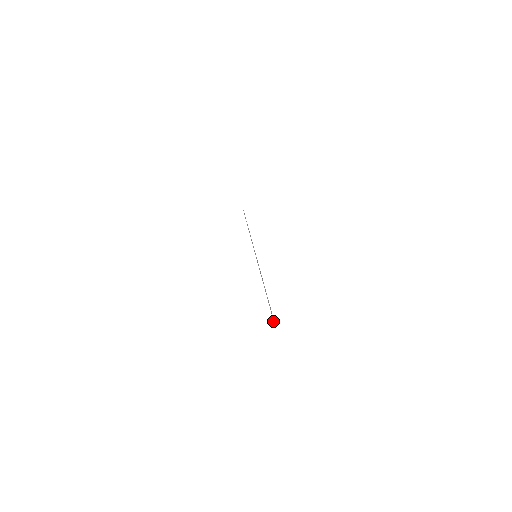
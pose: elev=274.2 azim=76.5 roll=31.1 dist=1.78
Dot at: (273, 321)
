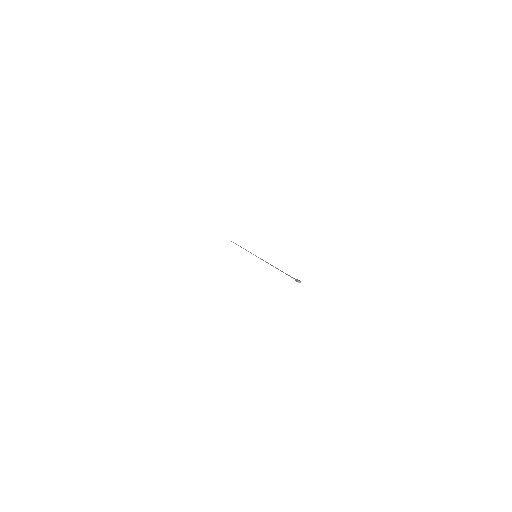
Dot at: (298, 282)
